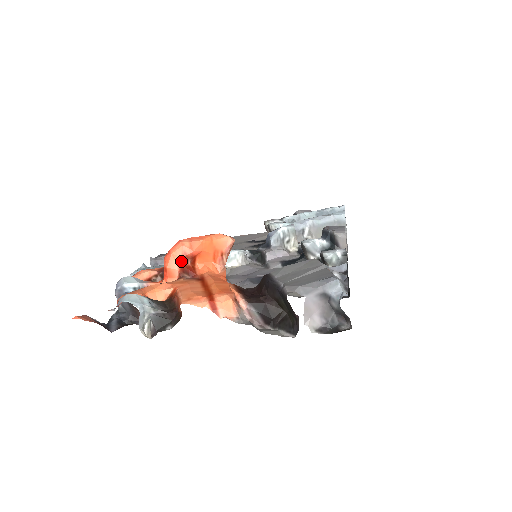
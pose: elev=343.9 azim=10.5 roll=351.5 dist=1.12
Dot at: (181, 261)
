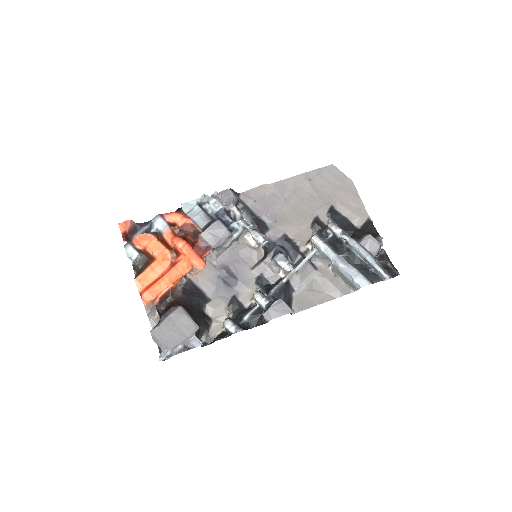
Dot at: (175, 247)
